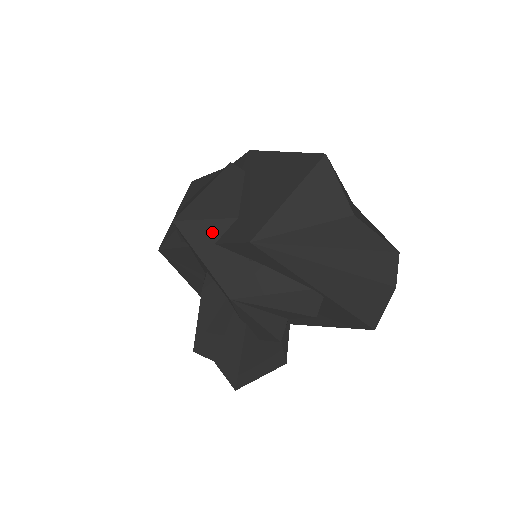
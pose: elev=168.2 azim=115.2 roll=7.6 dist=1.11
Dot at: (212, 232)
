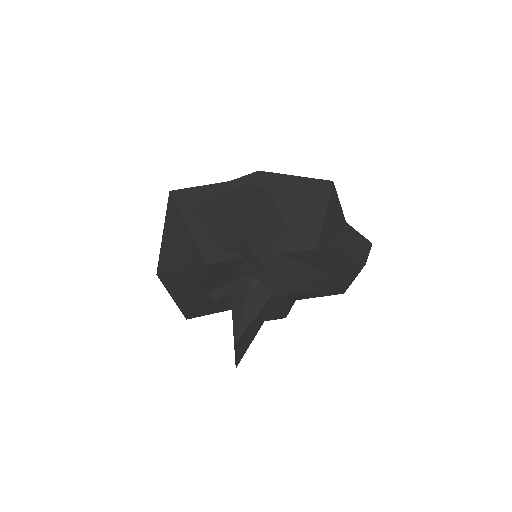
Dot at: (272, 244)
